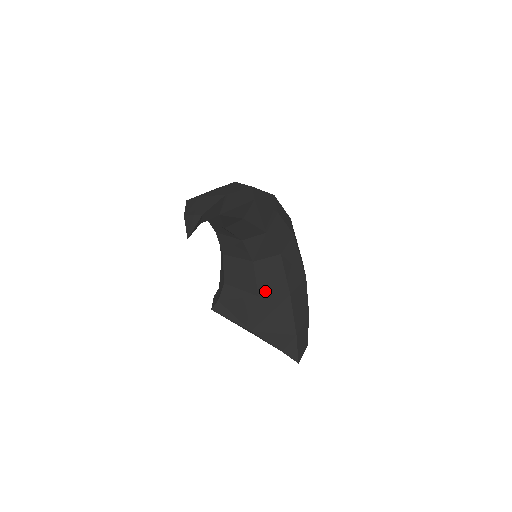
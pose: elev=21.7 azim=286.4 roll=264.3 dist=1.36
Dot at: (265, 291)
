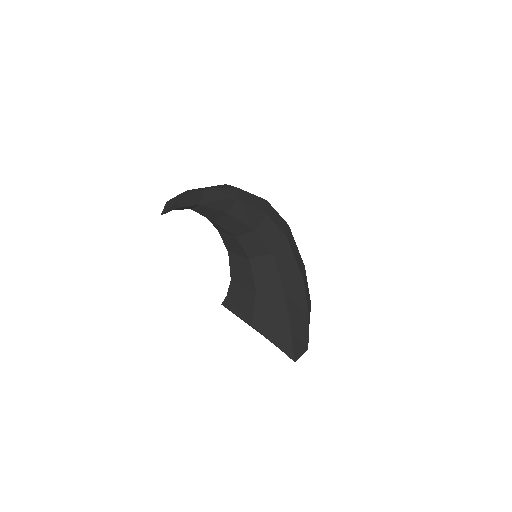
Dot at: (262, 287)
